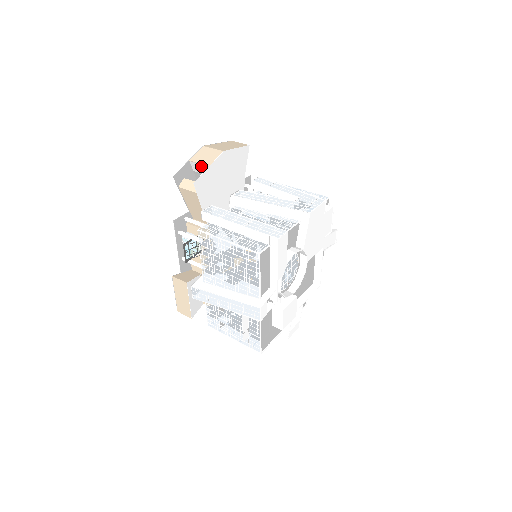
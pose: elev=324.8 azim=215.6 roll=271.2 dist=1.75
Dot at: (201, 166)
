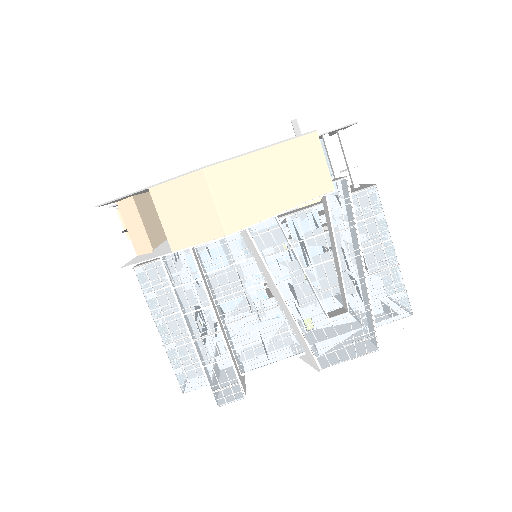
Dot at: occluded
